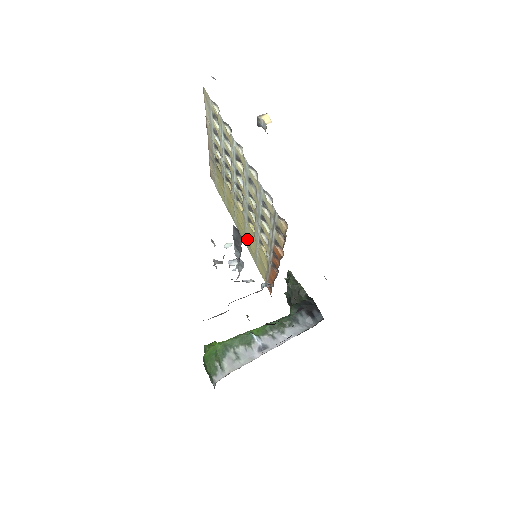
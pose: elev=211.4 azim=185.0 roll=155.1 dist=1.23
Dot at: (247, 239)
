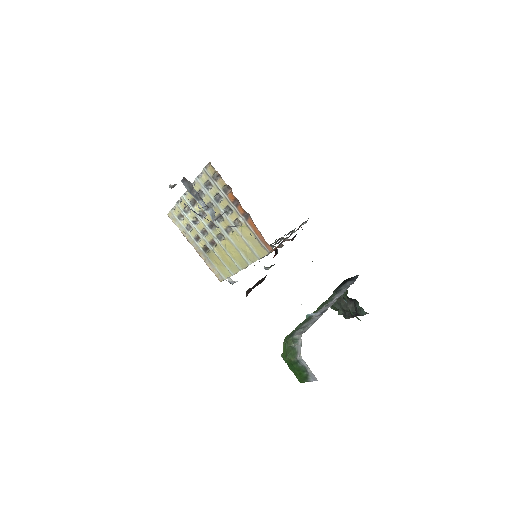
Dot at: (243, 254)
